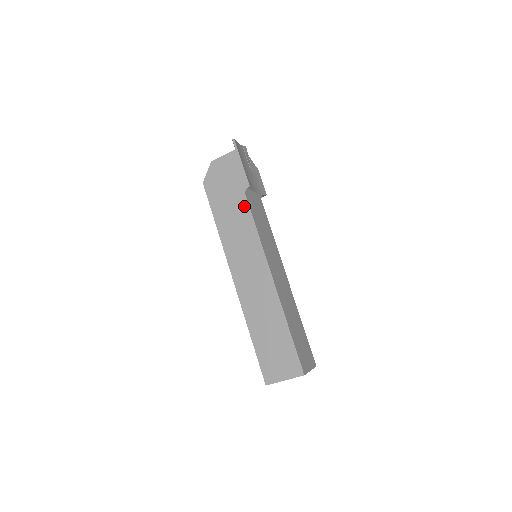
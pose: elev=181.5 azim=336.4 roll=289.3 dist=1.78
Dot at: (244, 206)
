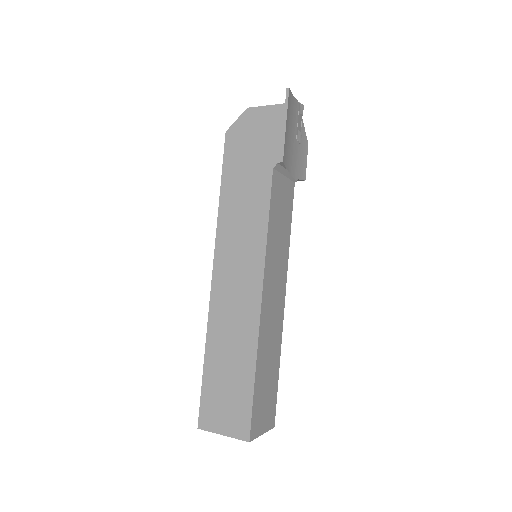
Dot at: (265, 185)
